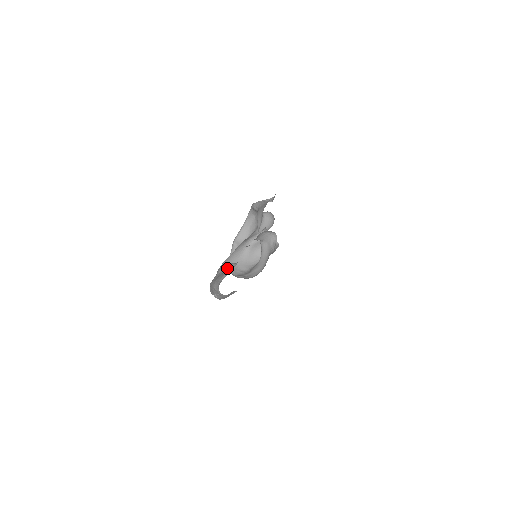
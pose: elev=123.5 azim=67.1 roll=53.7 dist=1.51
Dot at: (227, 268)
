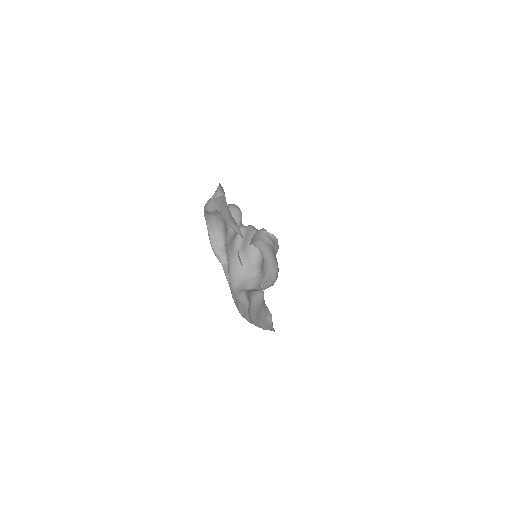
Dot at: (256, 301)
